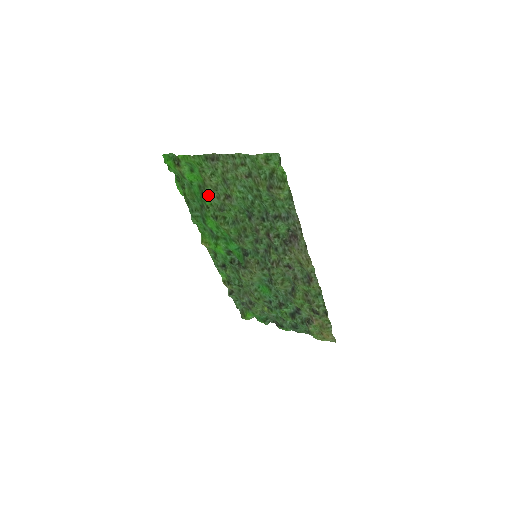
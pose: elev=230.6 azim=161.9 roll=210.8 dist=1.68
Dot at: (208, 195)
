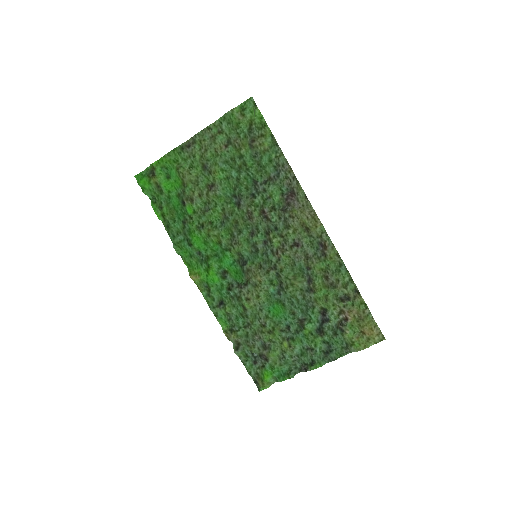
Dot at: (189, 198)
